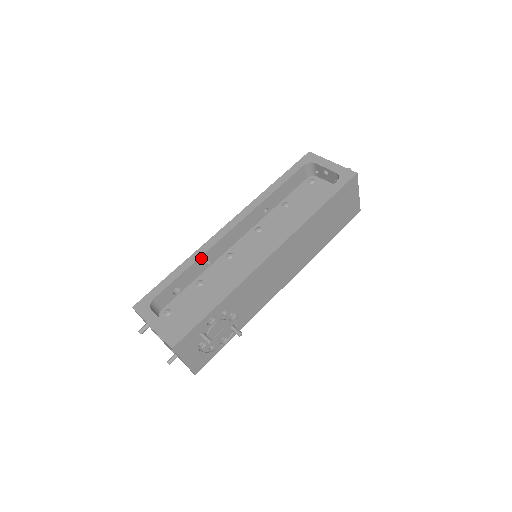
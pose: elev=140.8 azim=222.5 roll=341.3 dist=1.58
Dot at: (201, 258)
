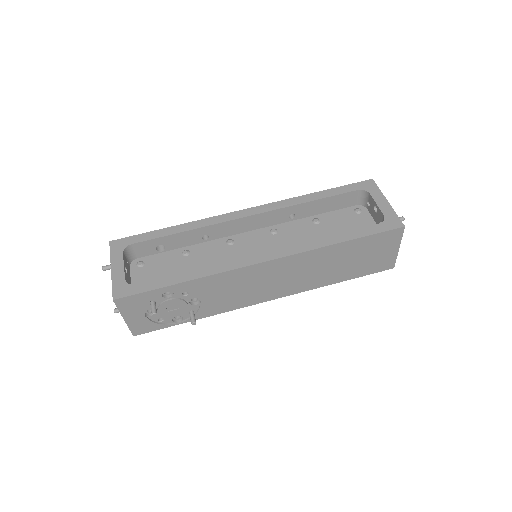
Dot at: (199, 229)
